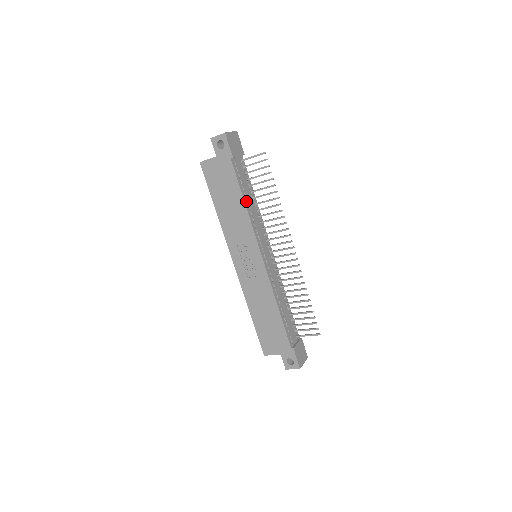
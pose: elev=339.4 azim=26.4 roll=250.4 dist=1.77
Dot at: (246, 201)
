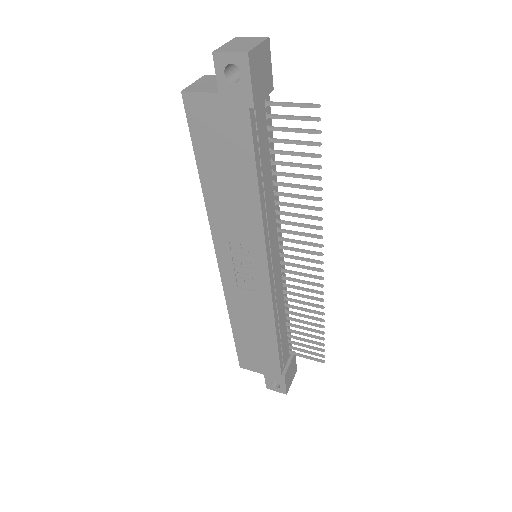
Dot at: (261, 186)
